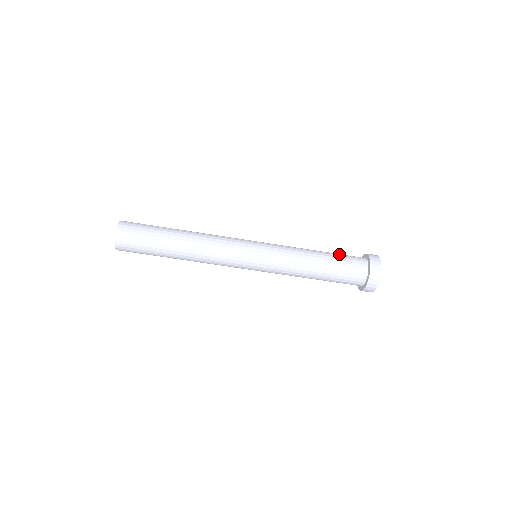
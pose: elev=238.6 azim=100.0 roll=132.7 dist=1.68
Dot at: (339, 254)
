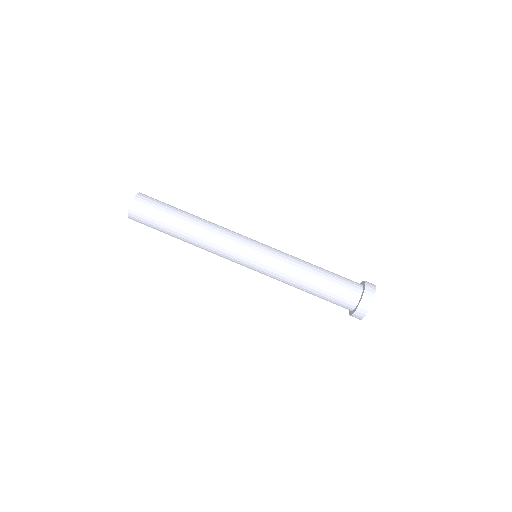
Dot at: (337, 275)
